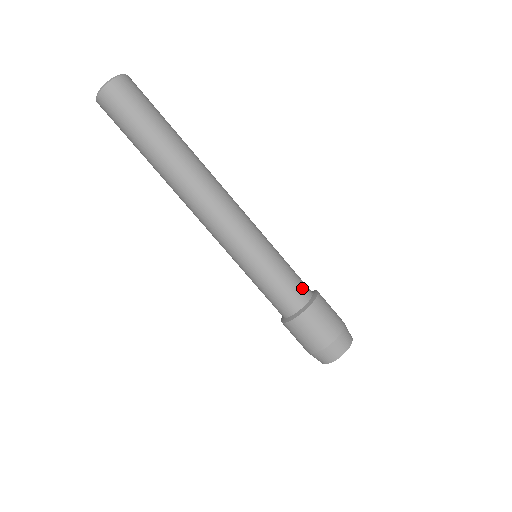
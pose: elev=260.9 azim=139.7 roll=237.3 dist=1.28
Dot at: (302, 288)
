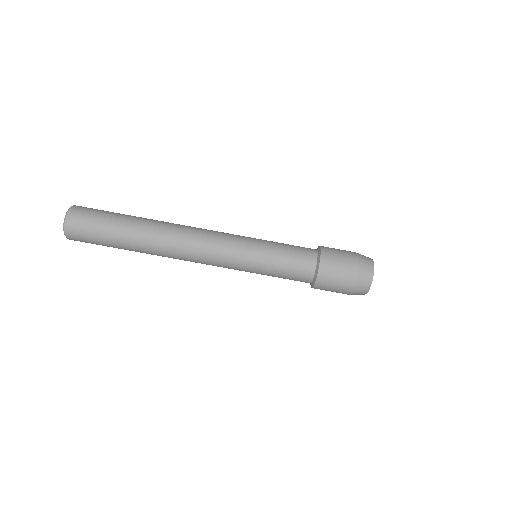
Dot at: (305, 256)
